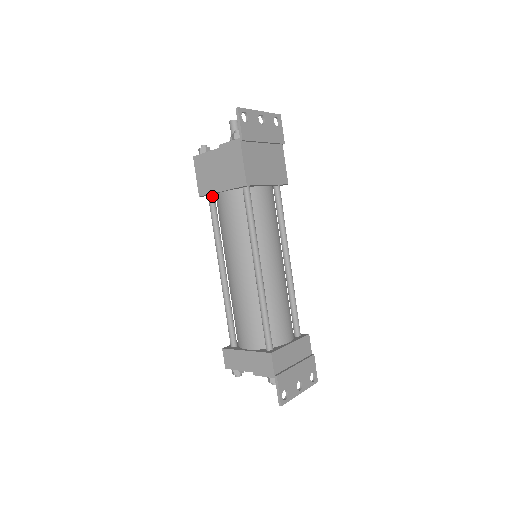
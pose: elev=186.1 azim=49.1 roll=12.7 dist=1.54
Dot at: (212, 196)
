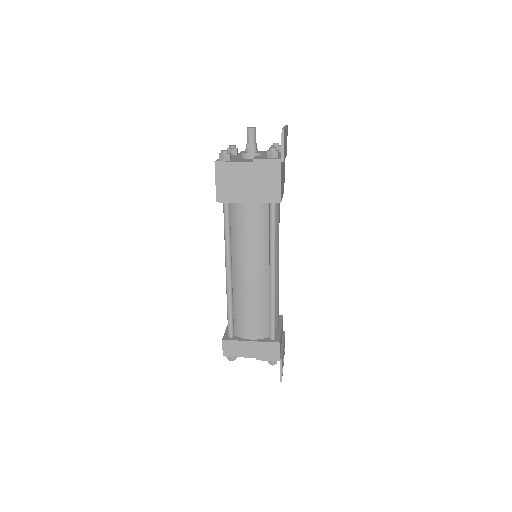
Dot at: occluded
